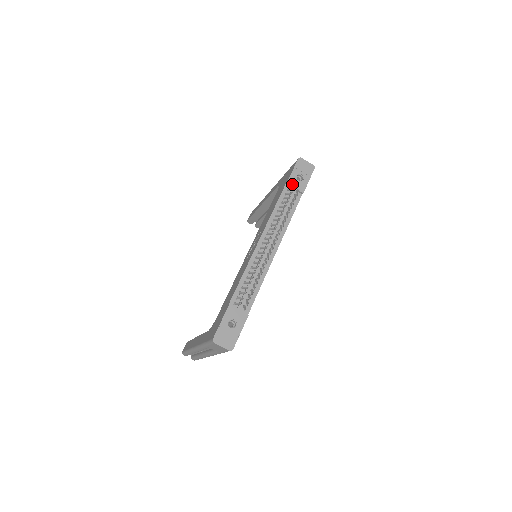
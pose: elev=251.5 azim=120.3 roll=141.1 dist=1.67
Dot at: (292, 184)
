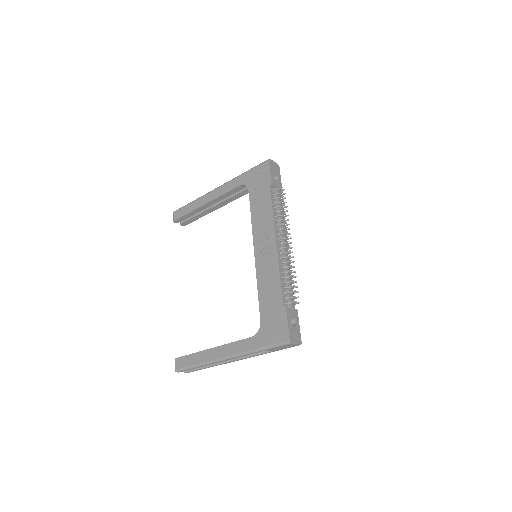
Dot at: (274, 185)
